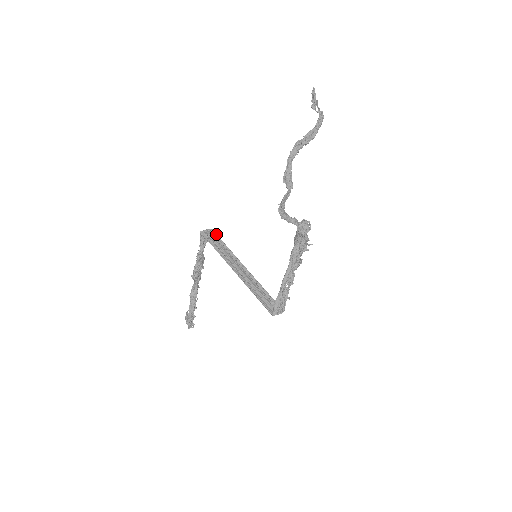
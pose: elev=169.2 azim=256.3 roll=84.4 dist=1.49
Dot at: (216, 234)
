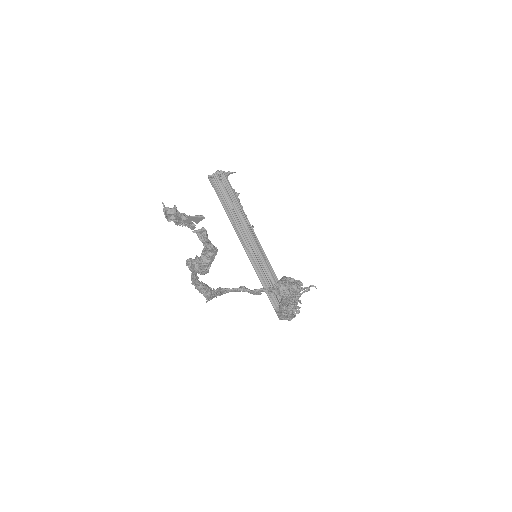
Dot at: (229, 182)
